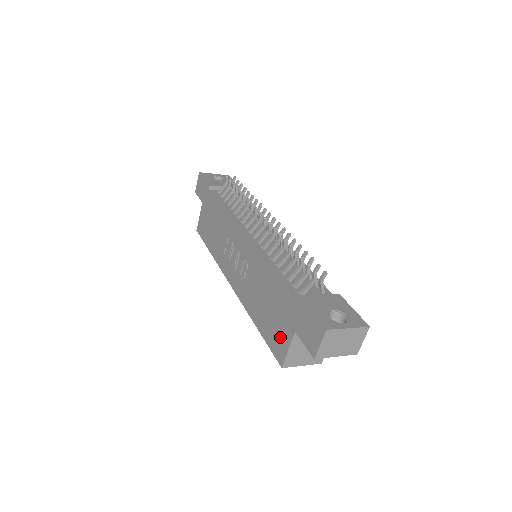
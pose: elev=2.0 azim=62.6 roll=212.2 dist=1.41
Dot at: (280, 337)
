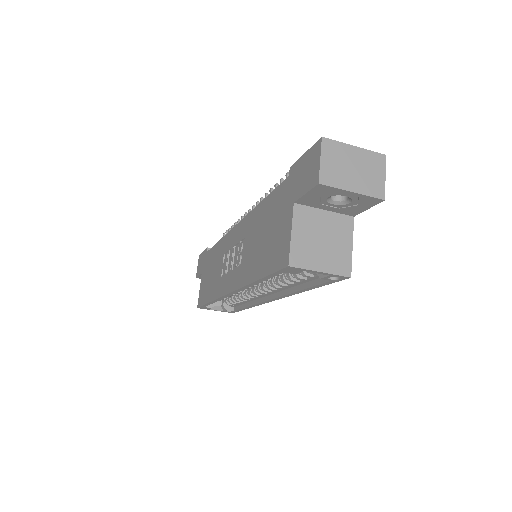
Dot at: (280, 238)
